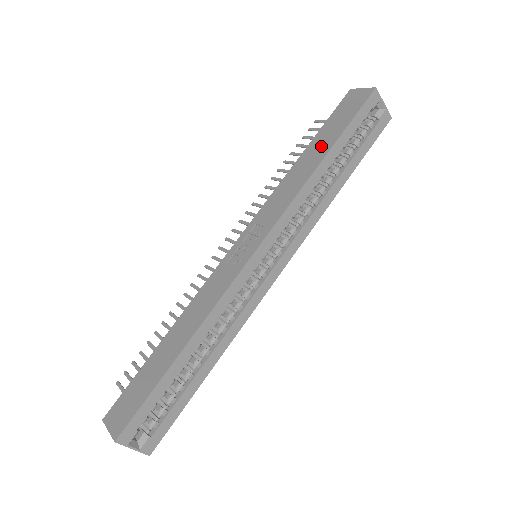
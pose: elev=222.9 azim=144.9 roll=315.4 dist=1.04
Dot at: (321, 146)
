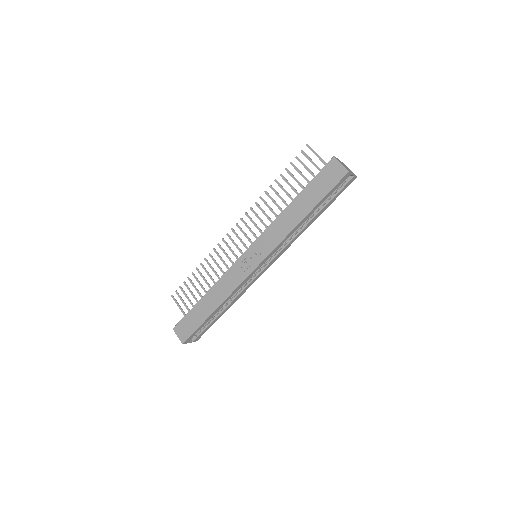
Dot at: (305, 204)
